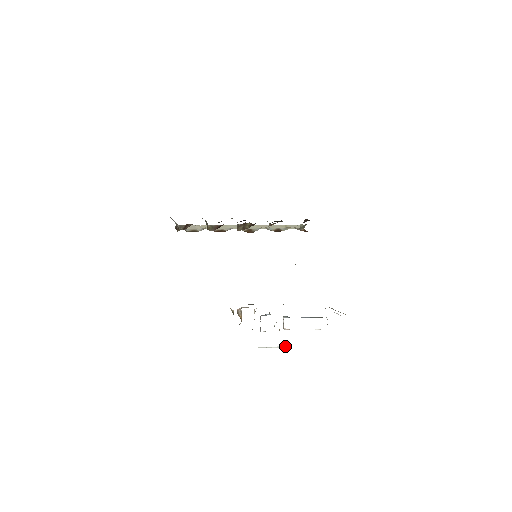
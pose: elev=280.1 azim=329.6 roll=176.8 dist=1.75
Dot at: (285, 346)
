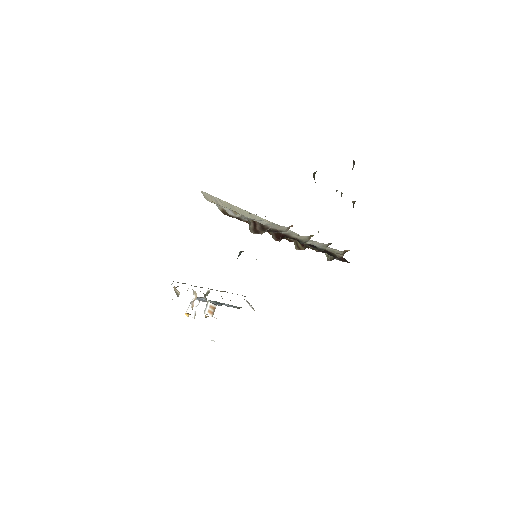
Dot at: occluded
